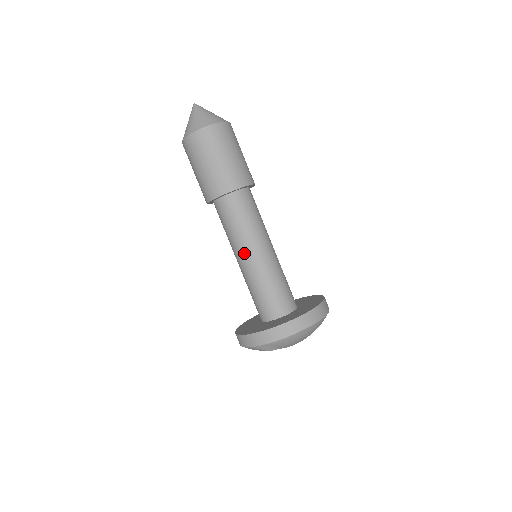
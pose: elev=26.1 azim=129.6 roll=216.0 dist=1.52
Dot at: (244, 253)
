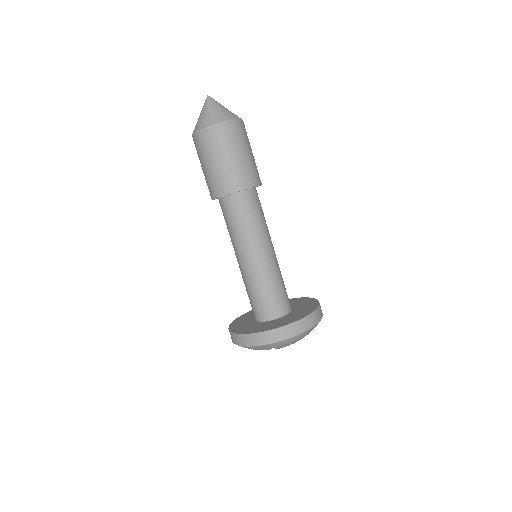
Dot at: (248, 253)
